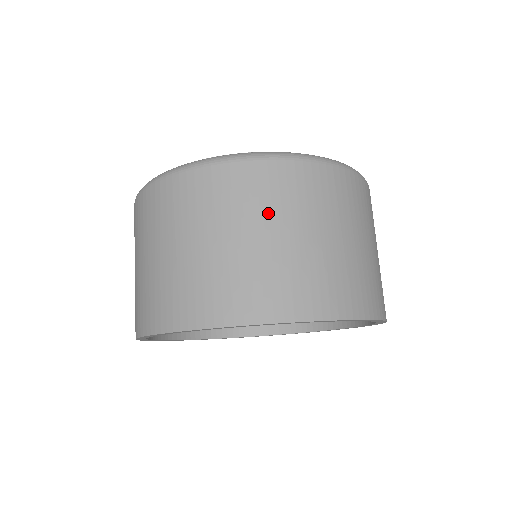
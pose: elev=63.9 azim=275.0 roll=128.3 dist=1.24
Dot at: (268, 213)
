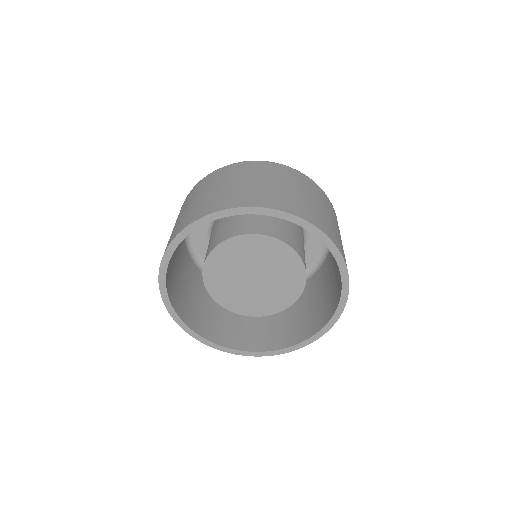
Dot at: (274, 177)
